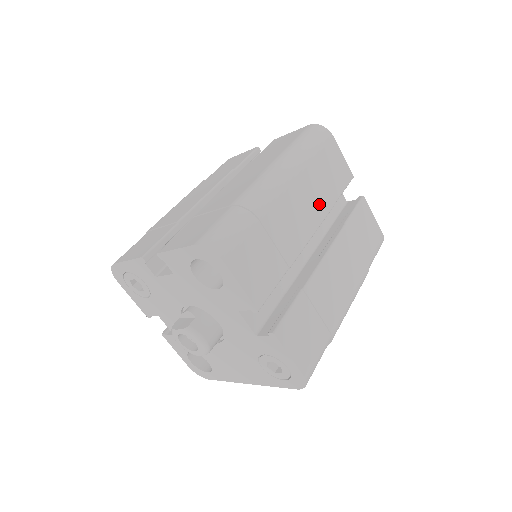
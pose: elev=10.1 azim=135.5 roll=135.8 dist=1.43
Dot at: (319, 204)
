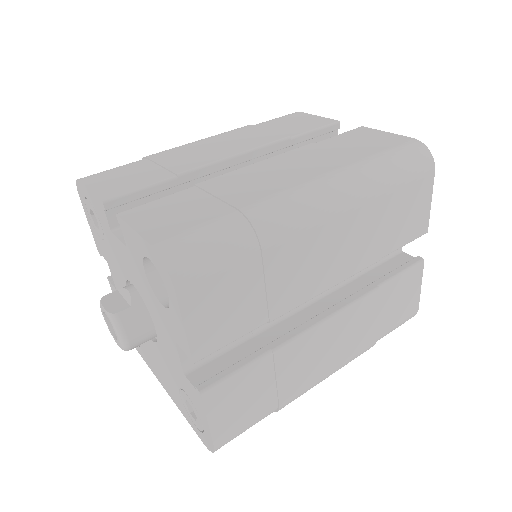
Dot at: (359, 254)
